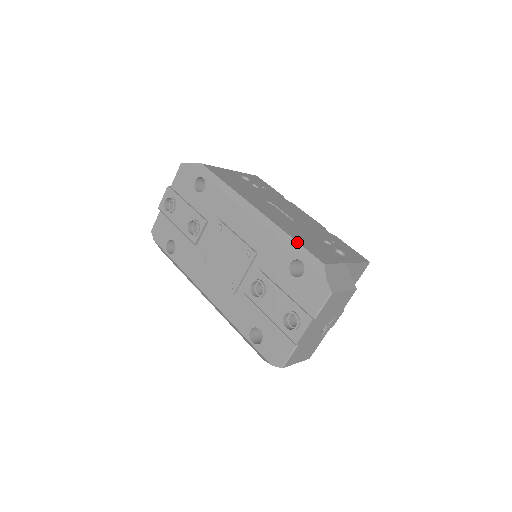
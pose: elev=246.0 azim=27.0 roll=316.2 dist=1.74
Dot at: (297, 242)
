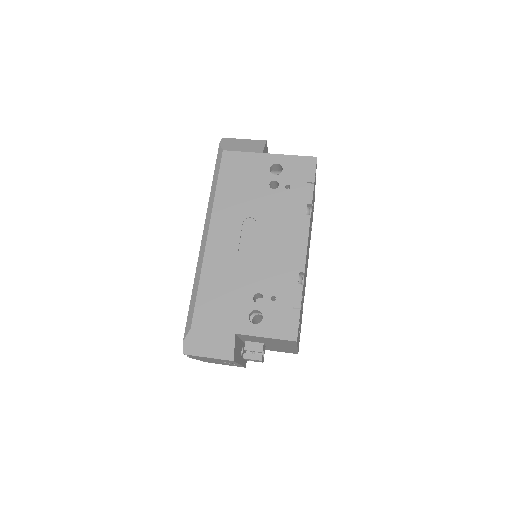
Dot at: (197, 292)
